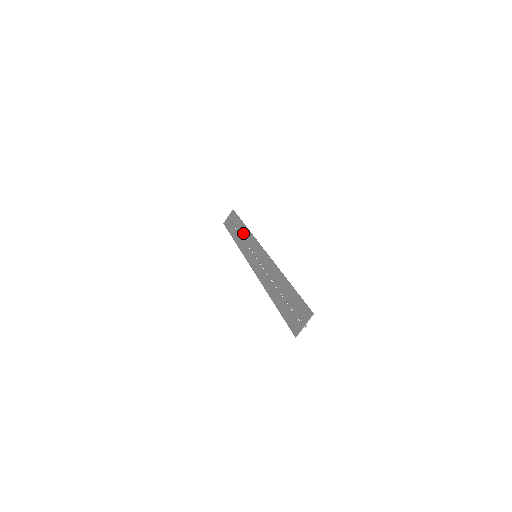
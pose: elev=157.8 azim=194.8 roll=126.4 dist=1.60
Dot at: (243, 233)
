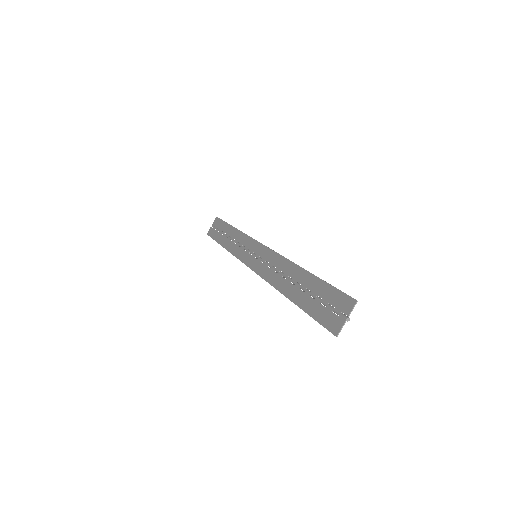
Dot at: (234, 236)
